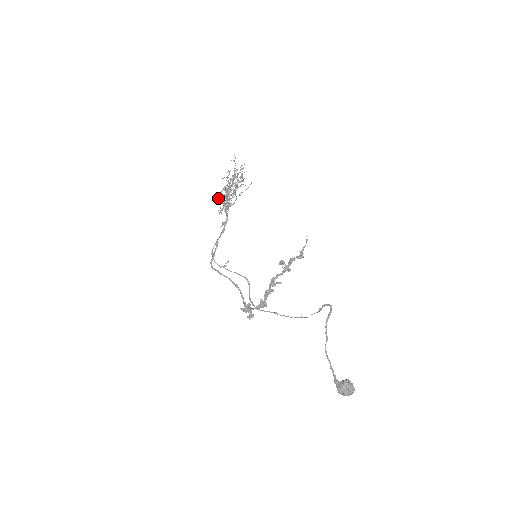
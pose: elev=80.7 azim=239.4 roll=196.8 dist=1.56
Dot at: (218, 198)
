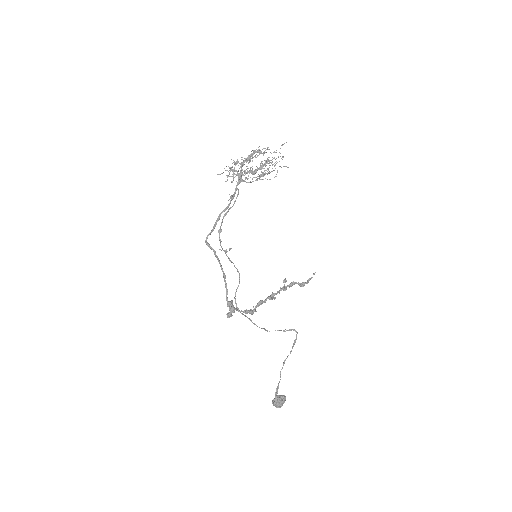
Dot at: (236, 163)
